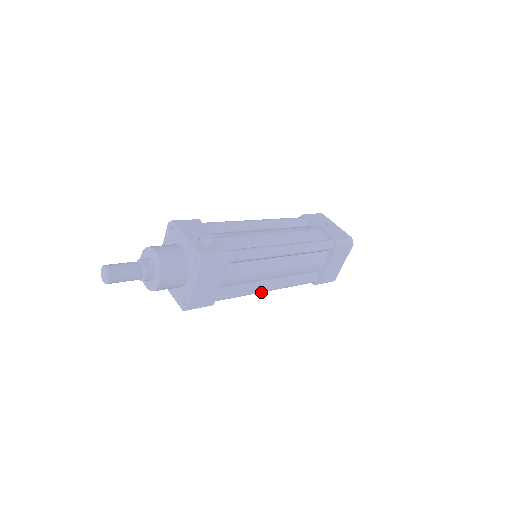
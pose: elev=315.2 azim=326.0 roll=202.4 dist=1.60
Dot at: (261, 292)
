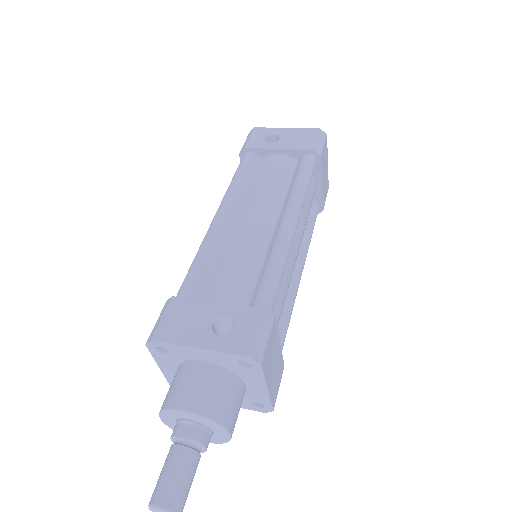
Dot at: occluded
